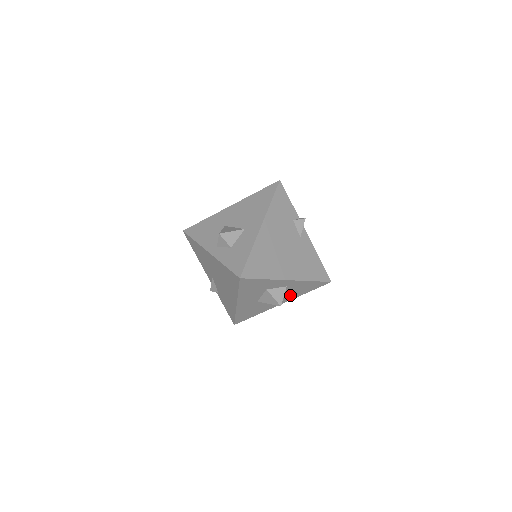
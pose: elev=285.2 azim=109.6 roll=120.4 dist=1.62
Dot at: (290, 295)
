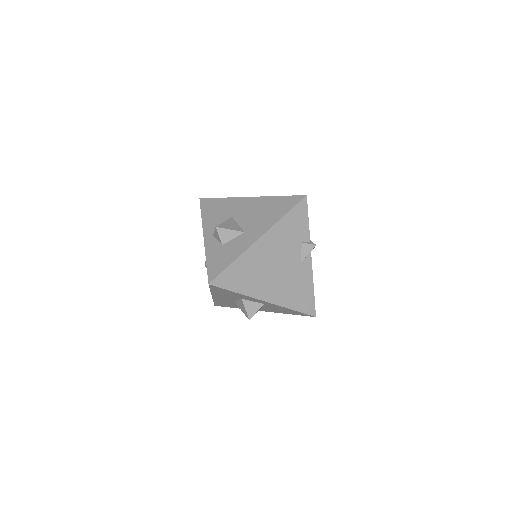
Dot at: (270, 309)
